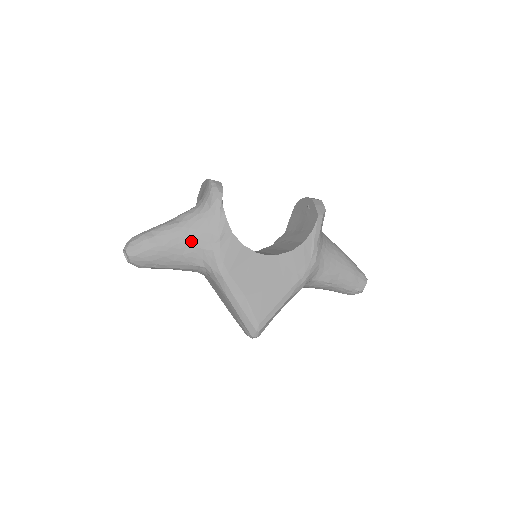
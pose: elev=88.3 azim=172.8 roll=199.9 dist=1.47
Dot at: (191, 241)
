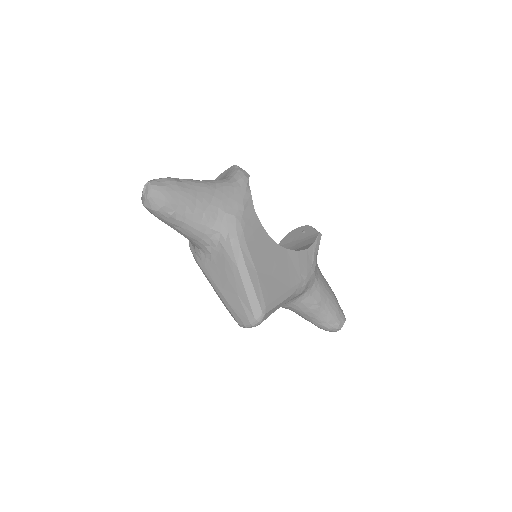
Dot at: (216, 201)
